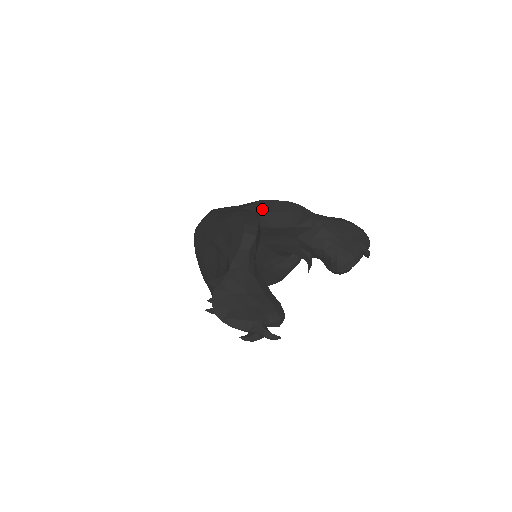
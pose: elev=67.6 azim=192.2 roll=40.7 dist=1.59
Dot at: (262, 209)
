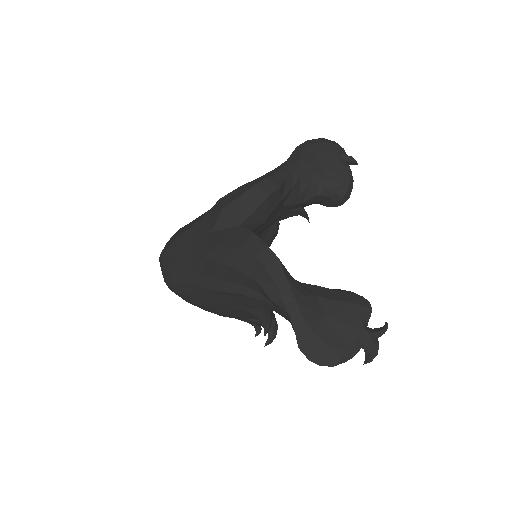
Dot at: (238, 218)
